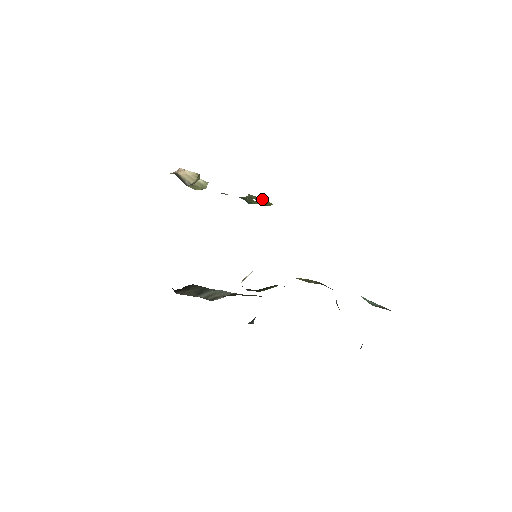
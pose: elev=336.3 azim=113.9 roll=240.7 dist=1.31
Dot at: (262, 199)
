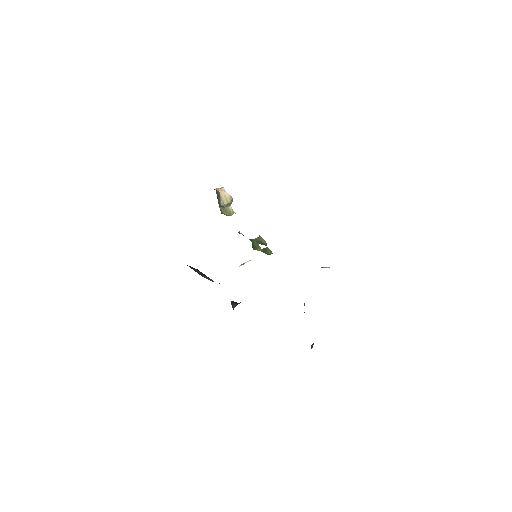
Dot at: occluded
